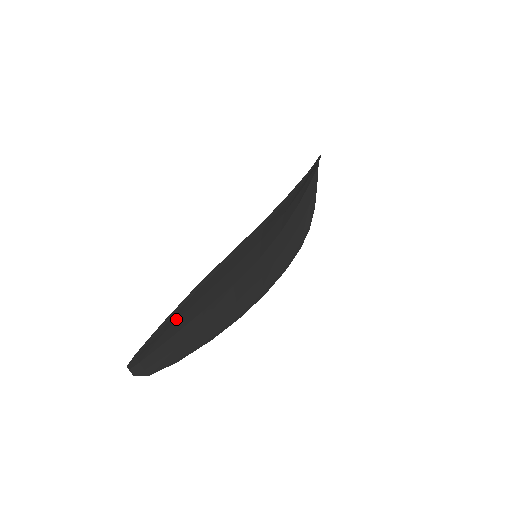
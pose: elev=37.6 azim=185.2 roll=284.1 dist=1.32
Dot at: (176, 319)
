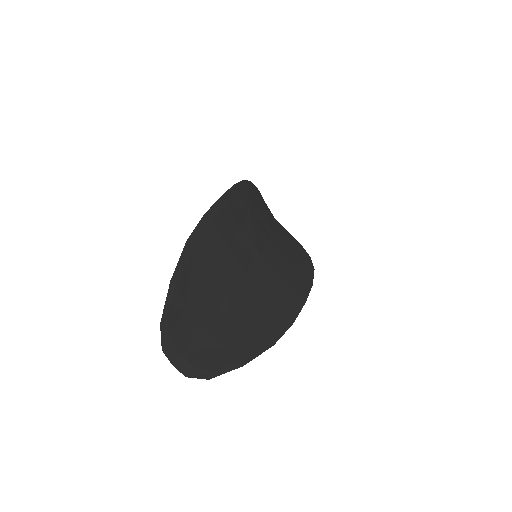
Dot at: (191, 289)
